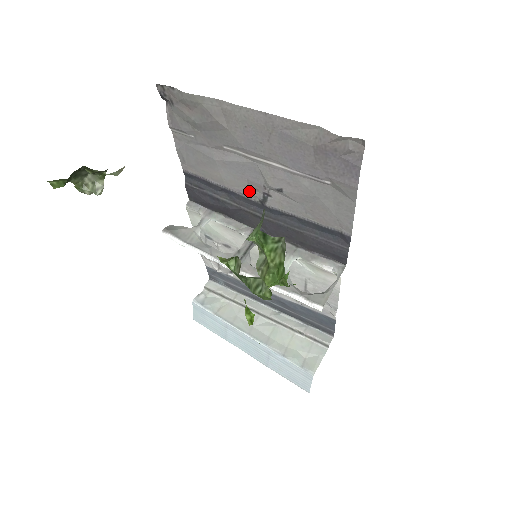
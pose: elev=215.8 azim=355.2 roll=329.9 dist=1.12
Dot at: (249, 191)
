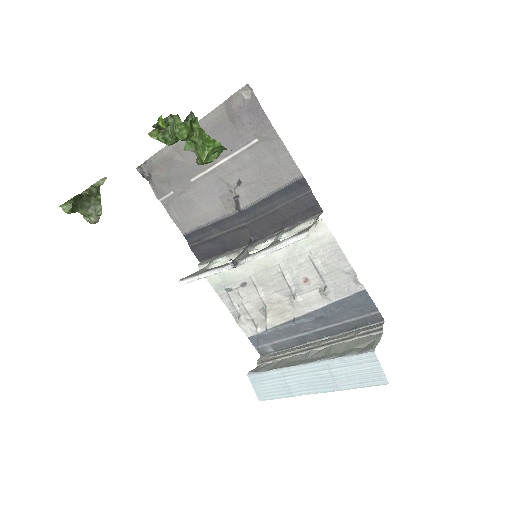
Dot at: (226, 208)
